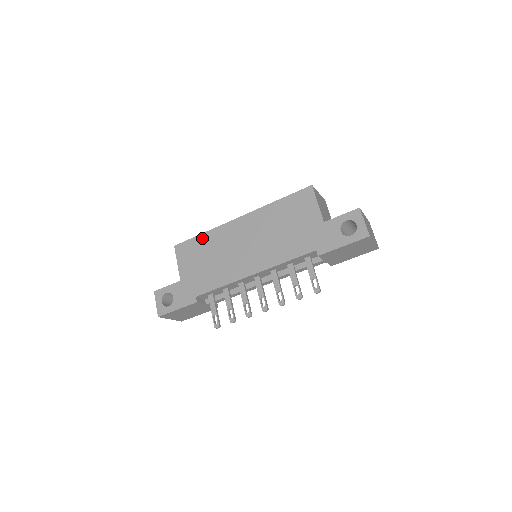
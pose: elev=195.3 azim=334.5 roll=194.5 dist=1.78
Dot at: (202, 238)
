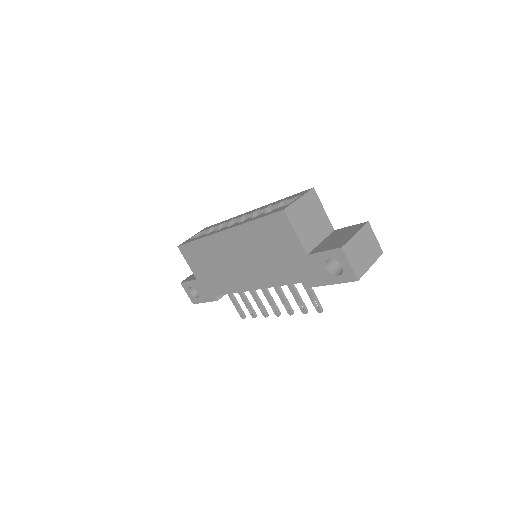
Dot at: (198, 245)
